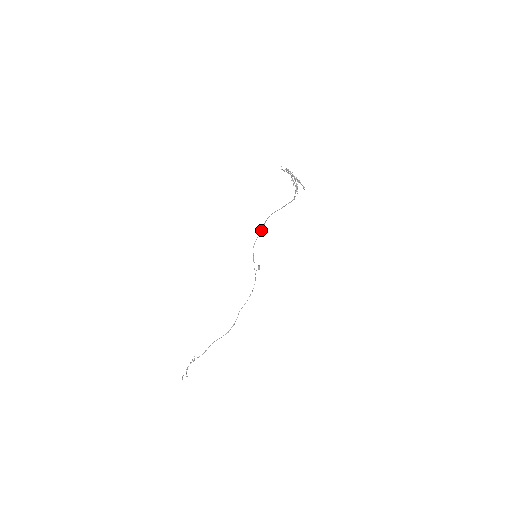
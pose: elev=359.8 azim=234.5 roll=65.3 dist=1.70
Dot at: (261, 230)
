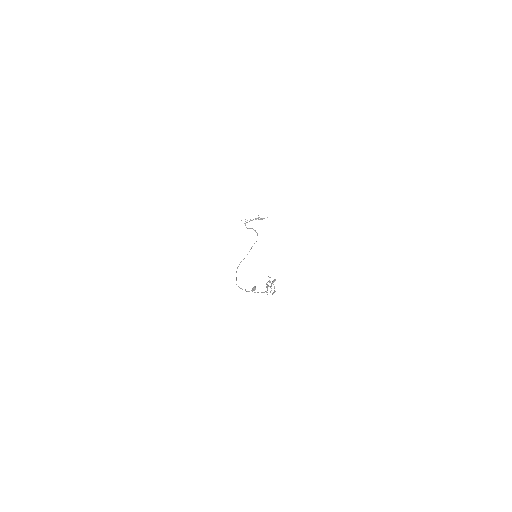
Dot at: occluded
